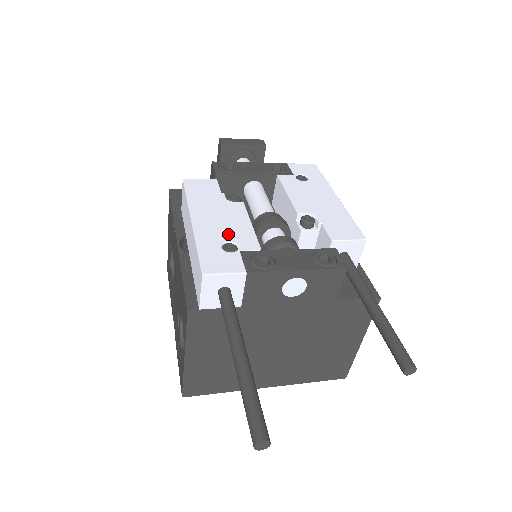
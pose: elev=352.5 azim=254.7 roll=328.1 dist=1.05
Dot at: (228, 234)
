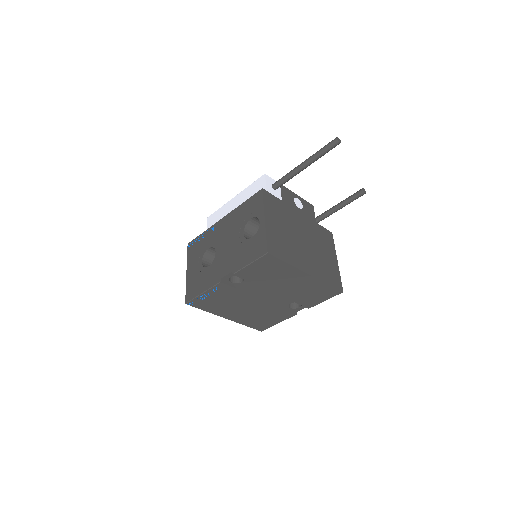
Dot at: occluded
